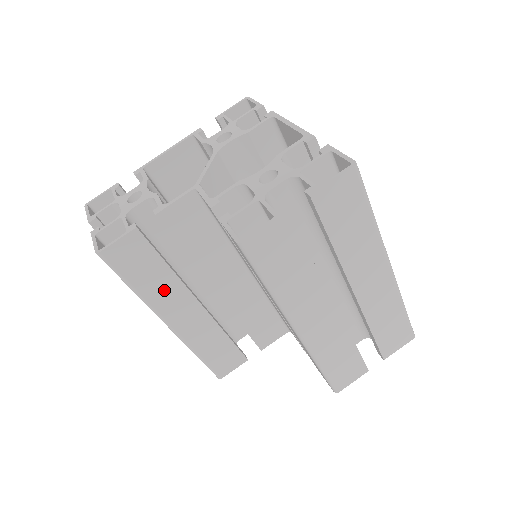
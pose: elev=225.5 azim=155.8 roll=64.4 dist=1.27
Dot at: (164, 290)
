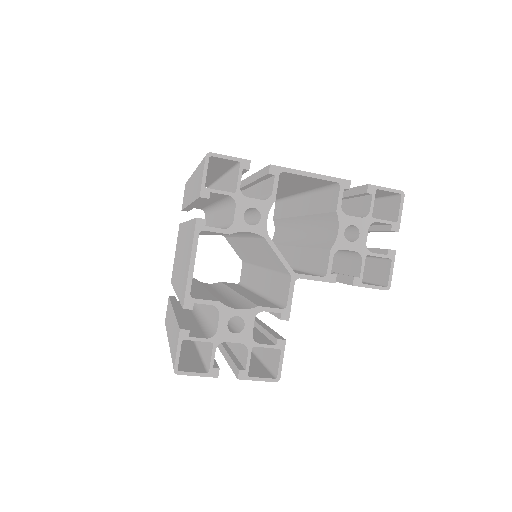
Dot at: occluded
